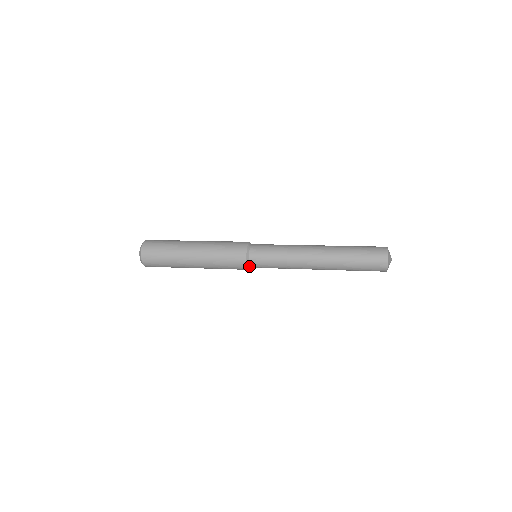
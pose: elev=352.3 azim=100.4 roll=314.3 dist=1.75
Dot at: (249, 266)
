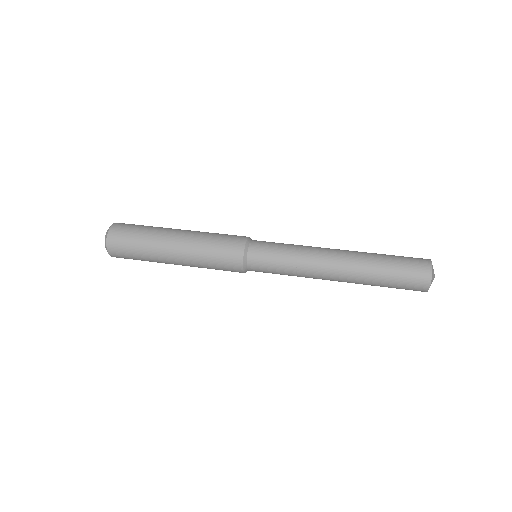
Dot at: (246, 270)
